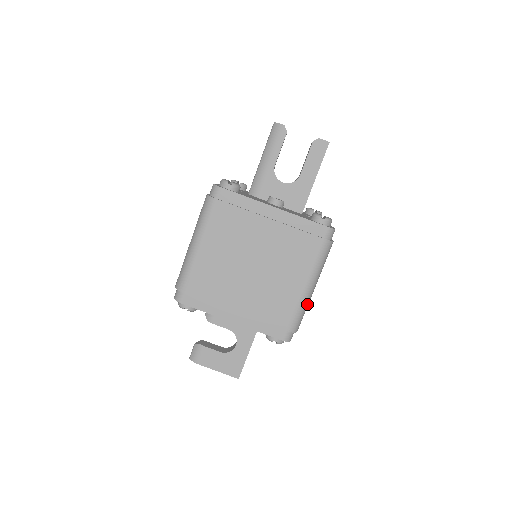
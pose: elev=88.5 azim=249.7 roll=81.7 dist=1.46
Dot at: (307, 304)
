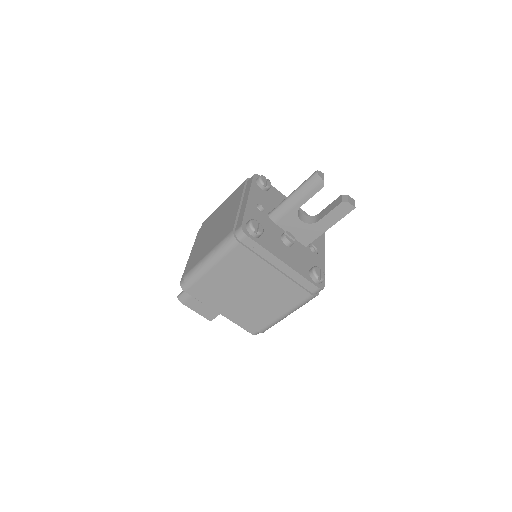
Dot at: occluded
